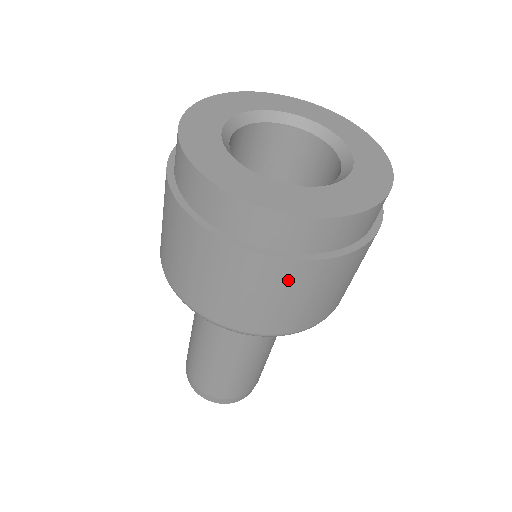
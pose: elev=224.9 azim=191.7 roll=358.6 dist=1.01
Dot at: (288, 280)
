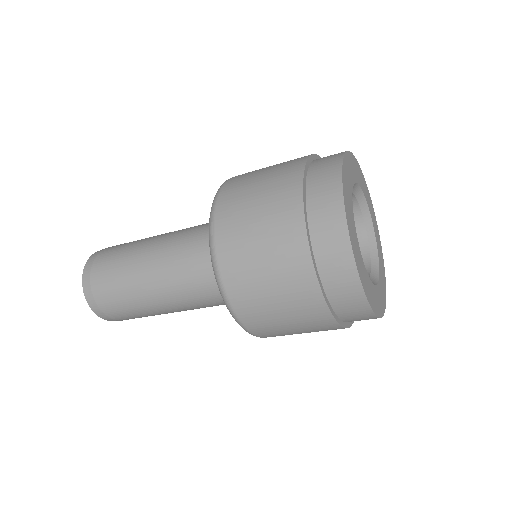
Dot at: (304, 307)
